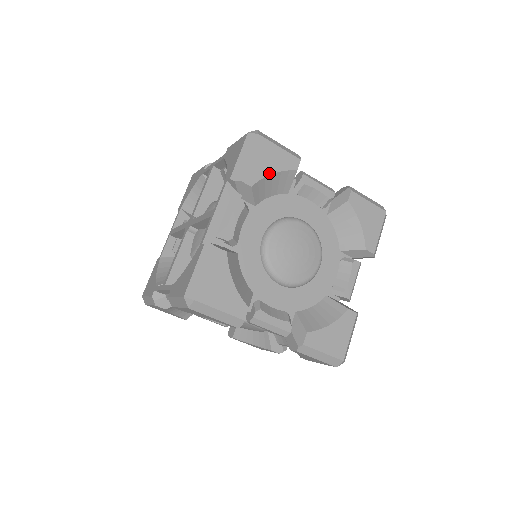
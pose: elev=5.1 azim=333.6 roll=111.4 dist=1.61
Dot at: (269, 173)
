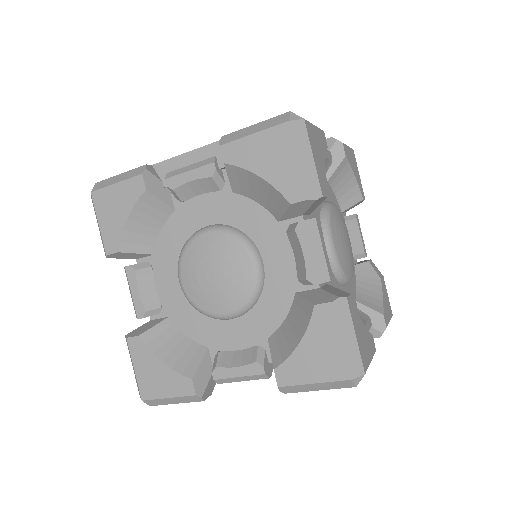
Dot at: (256, 171)
